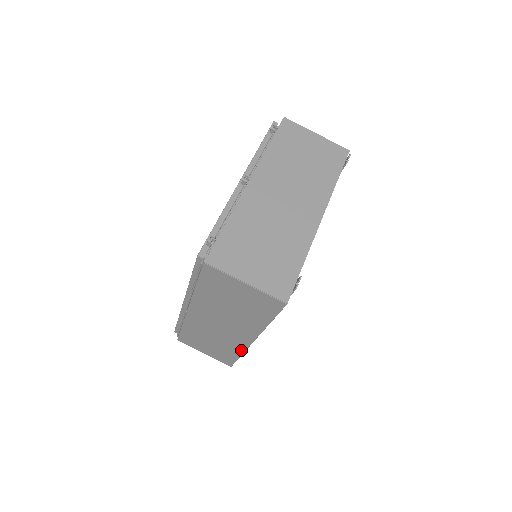
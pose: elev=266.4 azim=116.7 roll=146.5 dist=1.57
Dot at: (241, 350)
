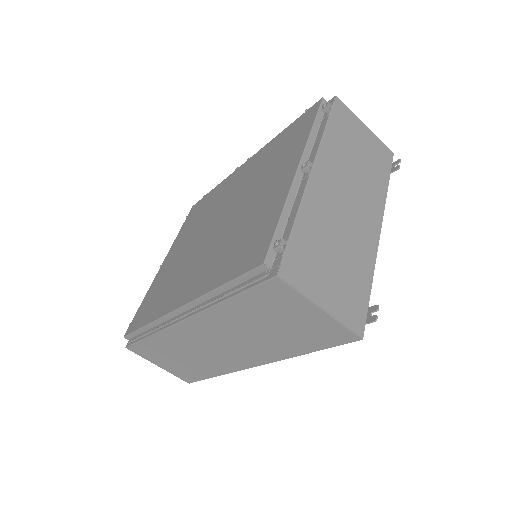
Dot at: (226, 371)
